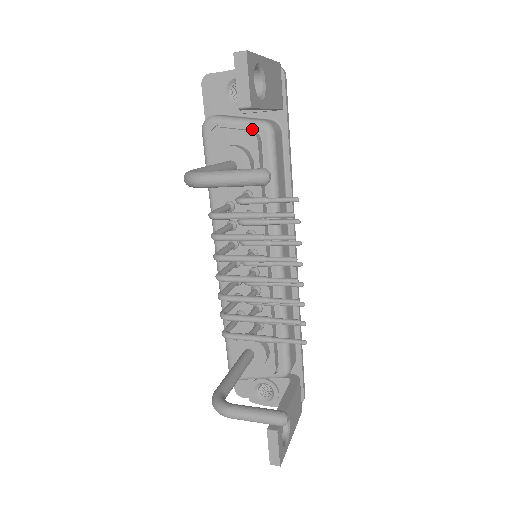
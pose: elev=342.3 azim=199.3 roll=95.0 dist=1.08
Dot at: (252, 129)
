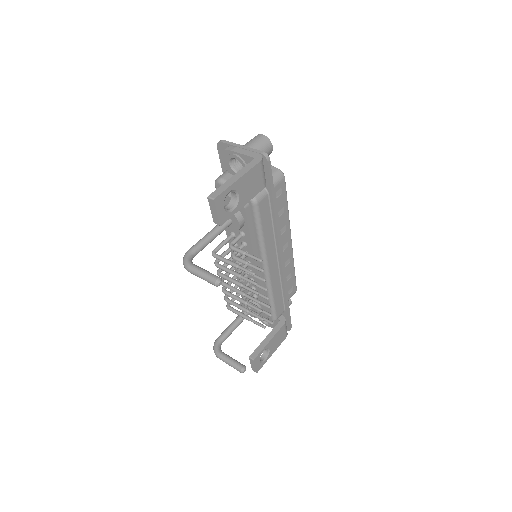
Dot at: occluded
